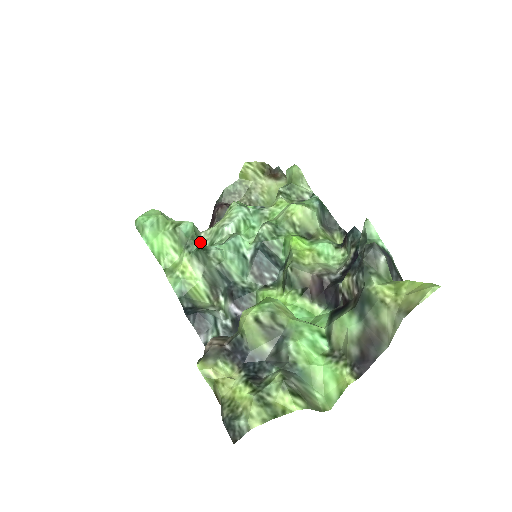
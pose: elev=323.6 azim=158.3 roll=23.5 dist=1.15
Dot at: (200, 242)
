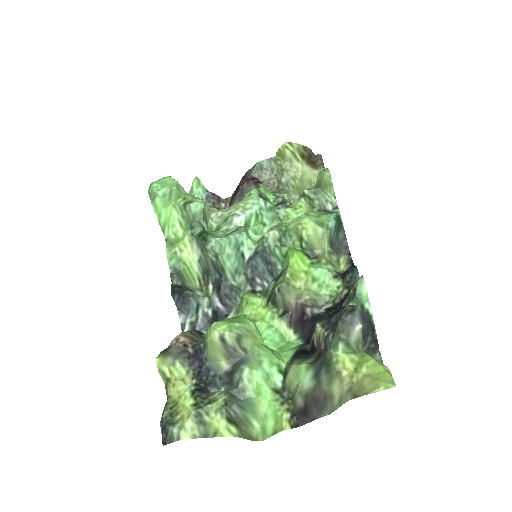
Dot at: (206, 225)
